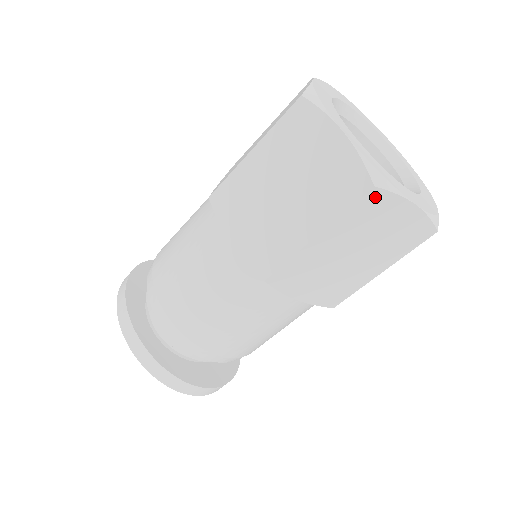
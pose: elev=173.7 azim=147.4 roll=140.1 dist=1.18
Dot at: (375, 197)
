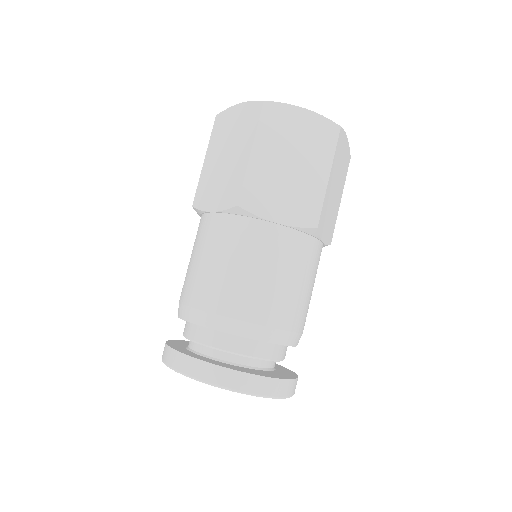
Dot at: (270, 109)
